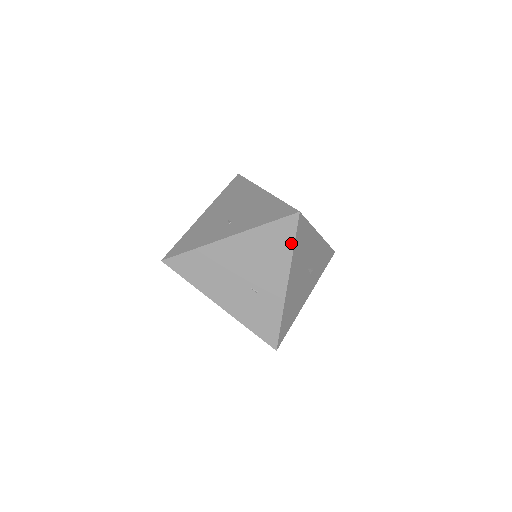
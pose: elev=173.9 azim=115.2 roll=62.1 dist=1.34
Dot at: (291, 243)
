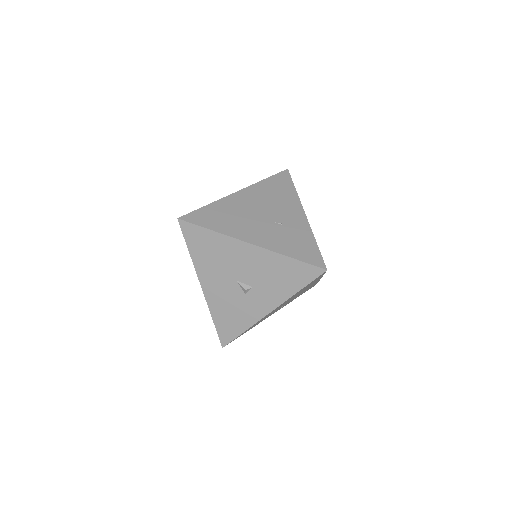
Dot at: (292, 187)
